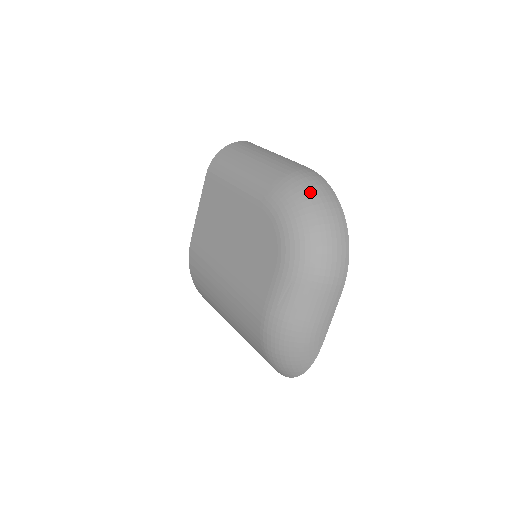
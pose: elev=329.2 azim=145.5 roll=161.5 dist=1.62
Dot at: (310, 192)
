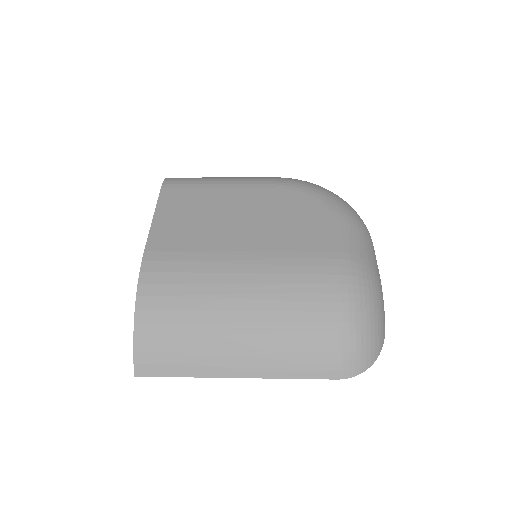
Dot at: occluded
